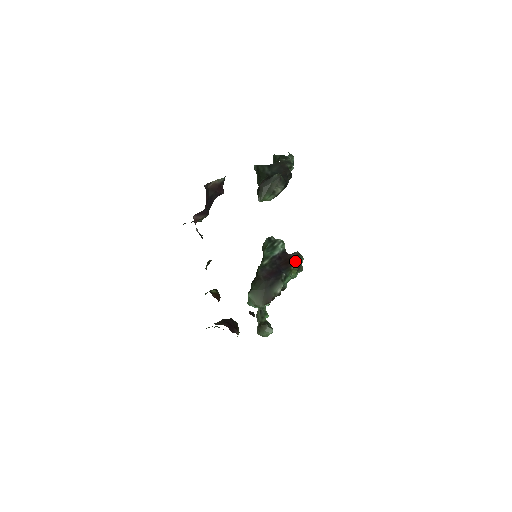
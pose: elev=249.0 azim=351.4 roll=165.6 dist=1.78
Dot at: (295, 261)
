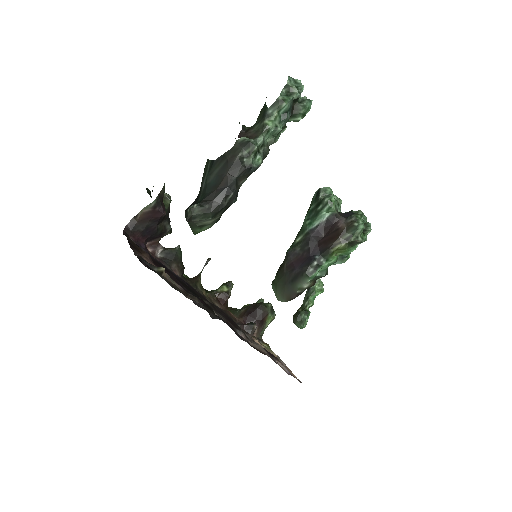
Dot at: (342, 237)
